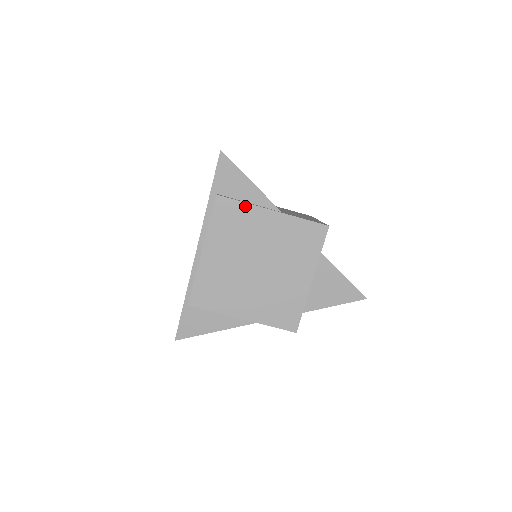
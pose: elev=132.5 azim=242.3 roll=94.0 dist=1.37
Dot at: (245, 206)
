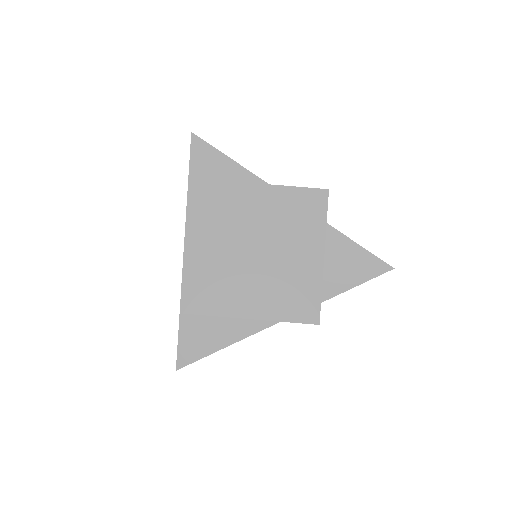
Dot at: (229, 185)
